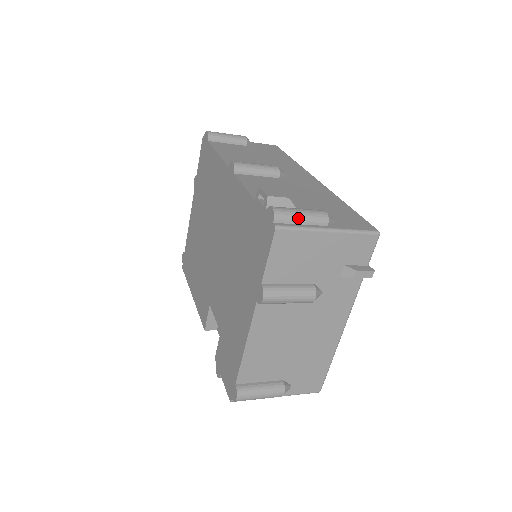
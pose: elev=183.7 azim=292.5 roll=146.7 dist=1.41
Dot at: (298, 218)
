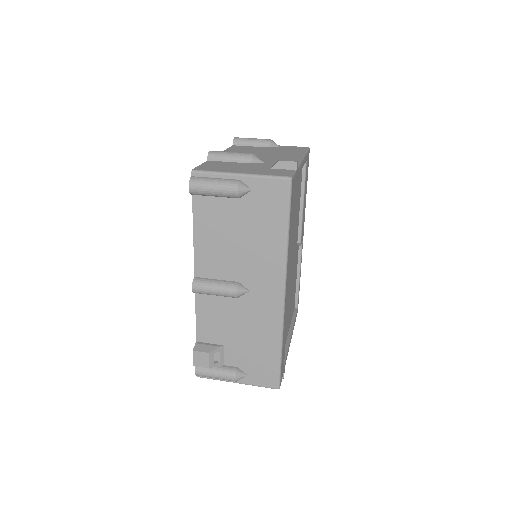
Dot at: (213, 378)
